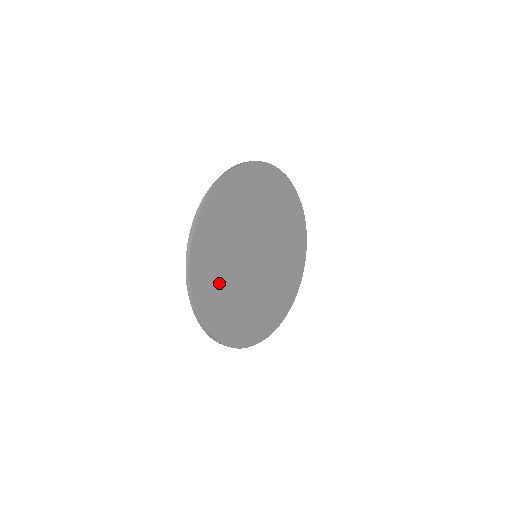
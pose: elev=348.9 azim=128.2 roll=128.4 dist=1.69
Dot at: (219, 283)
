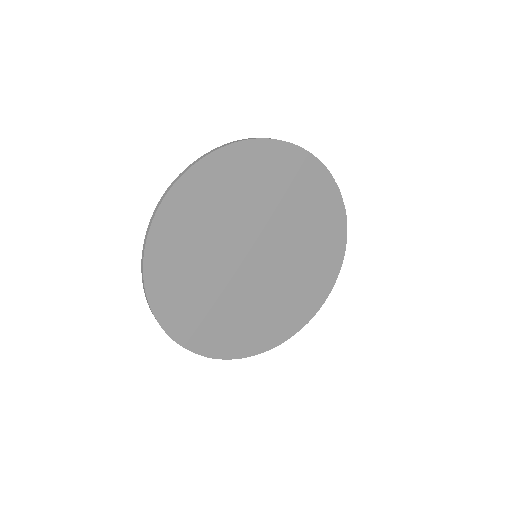
Dot at: (189, 275)
